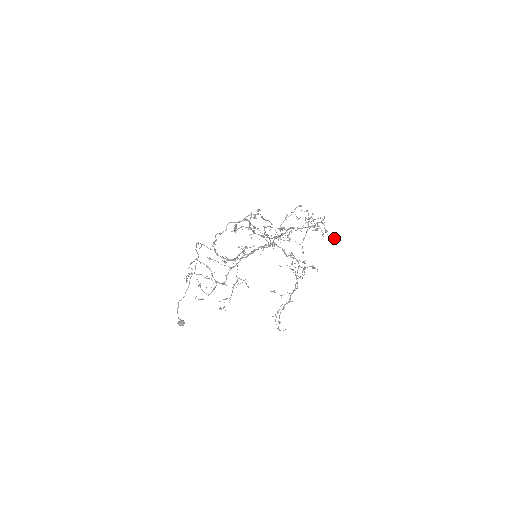
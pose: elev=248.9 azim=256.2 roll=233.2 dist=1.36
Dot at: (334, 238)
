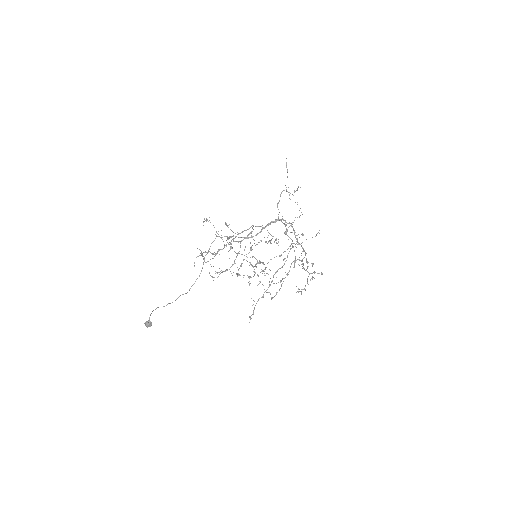
Dot at: (321, 272)
